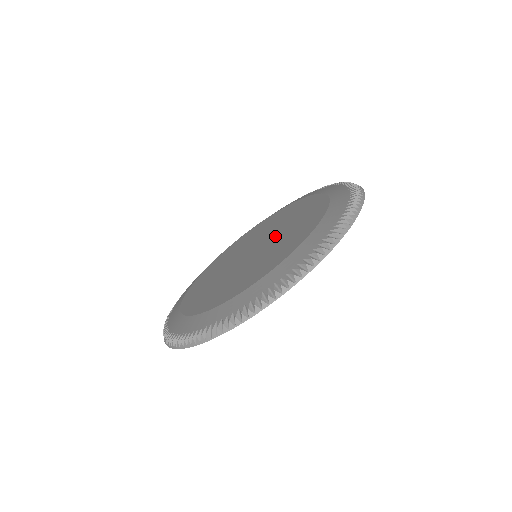
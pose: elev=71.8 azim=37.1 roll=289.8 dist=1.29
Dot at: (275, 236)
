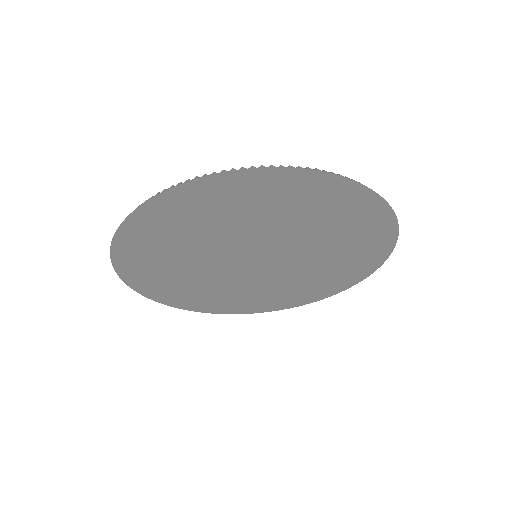
Dot at: occluded
